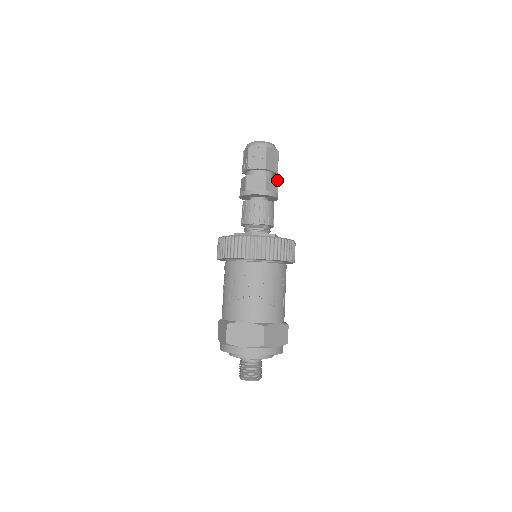
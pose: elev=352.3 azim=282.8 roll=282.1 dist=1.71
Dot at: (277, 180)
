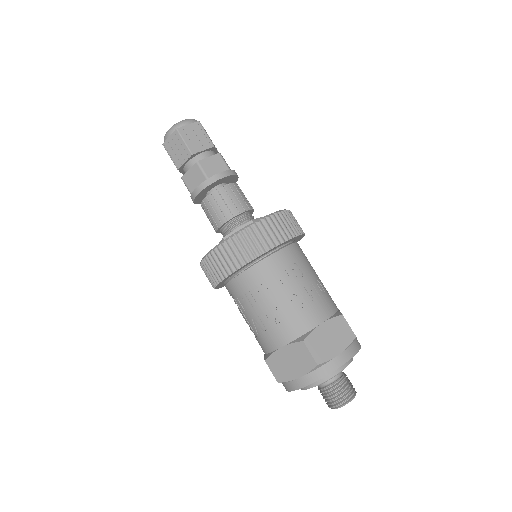
Dot at: (218, 155)
